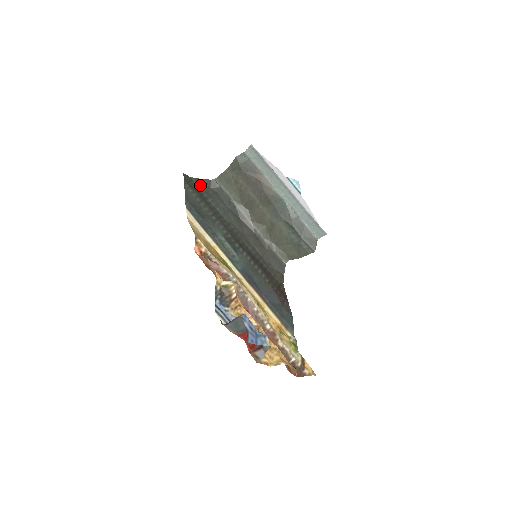
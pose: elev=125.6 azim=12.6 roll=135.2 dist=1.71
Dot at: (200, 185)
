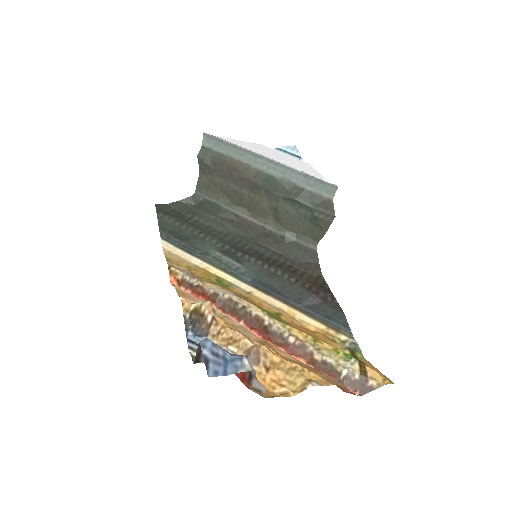
Dot at: (180, 208)
